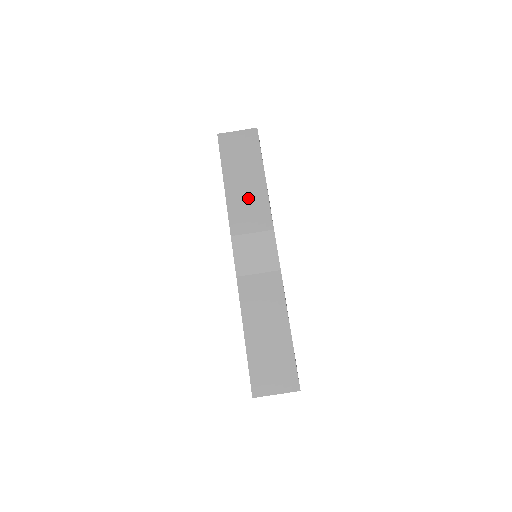
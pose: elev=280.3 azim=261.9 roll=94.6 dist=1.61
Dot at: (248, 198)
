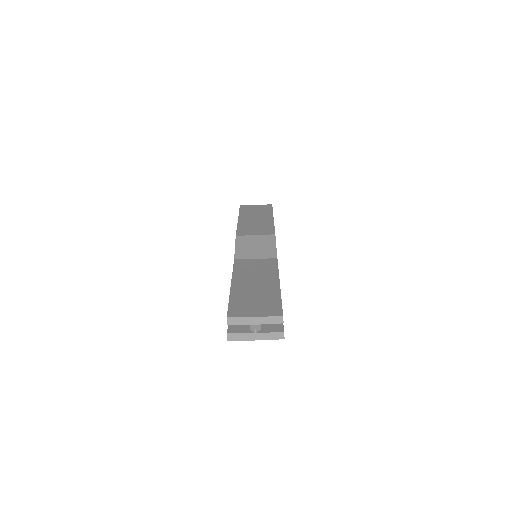
Dot at: (256, 224)
